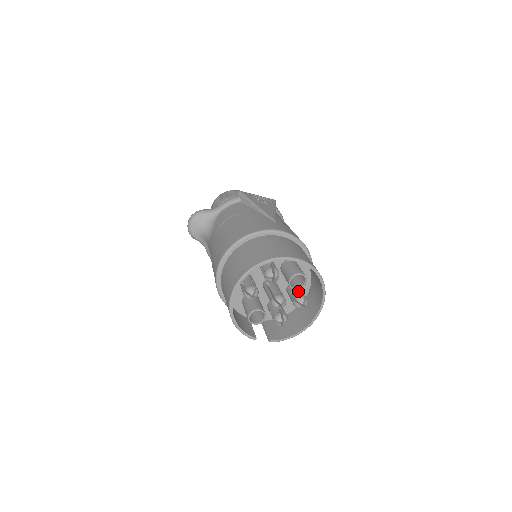
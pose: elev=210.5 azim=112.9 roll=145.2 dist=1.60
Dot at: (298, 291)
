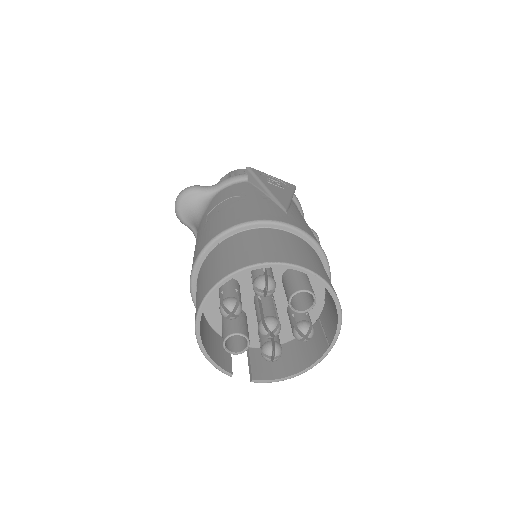
Dot at: (302, 315)
